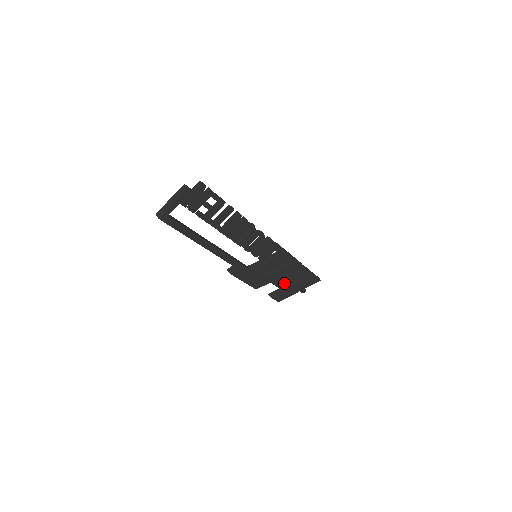
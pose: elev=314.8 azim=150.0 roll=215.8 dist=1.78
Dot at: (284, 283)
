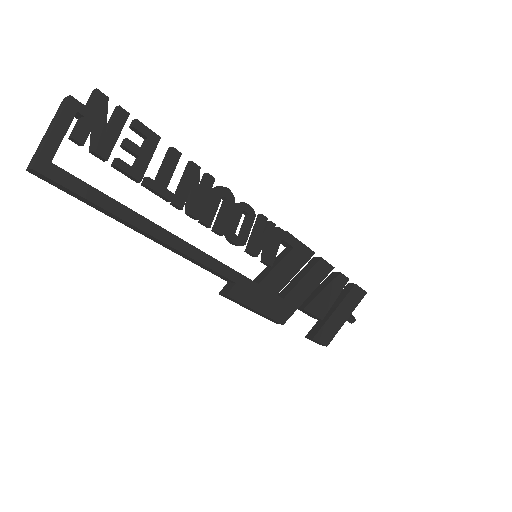
Dot at: (320, 305)
